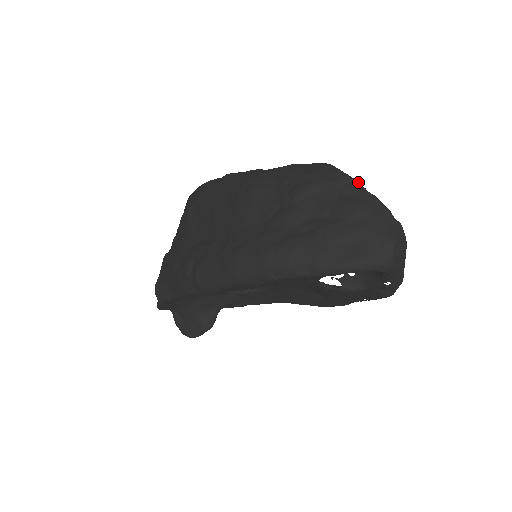
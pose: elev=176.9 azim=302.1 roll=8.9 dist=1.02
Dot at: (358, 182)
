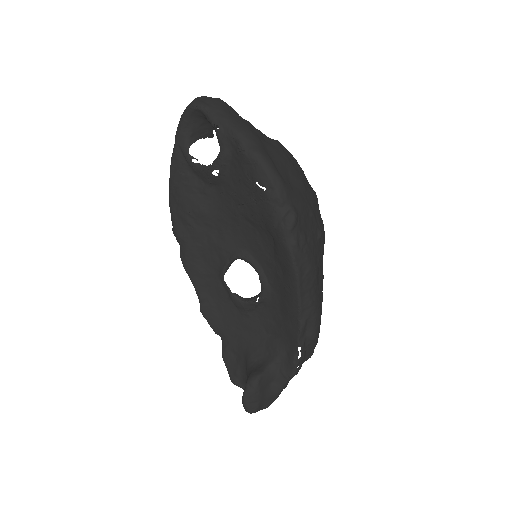
Dot at: occluded
